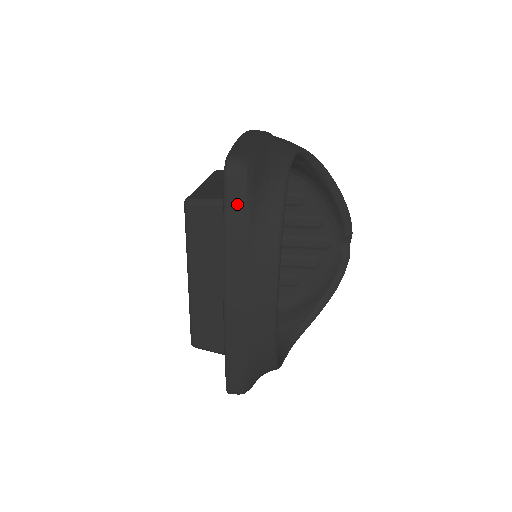
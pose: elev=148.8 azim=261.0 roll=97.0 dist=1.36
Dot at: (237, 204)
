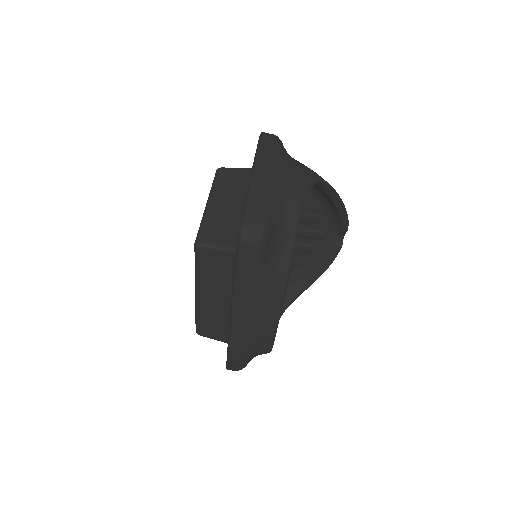
Dot at: (249, 268)
